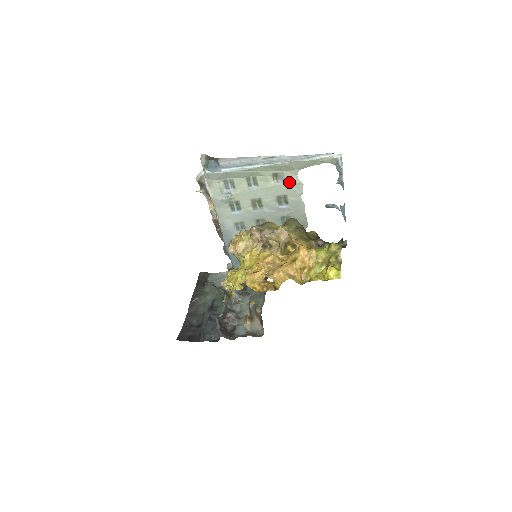
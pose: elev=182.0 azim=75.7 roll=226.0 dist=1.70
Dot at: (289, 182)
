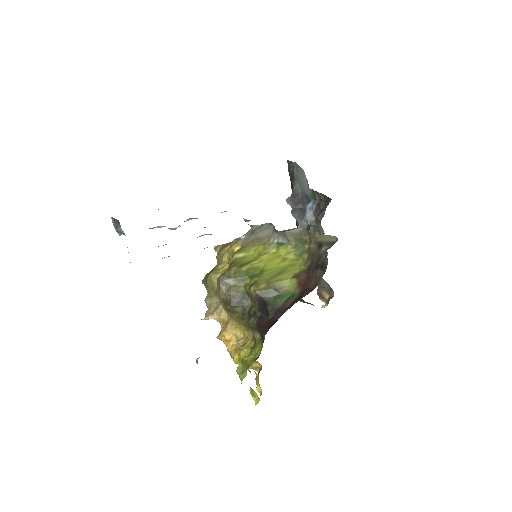
Dot at: occluded
